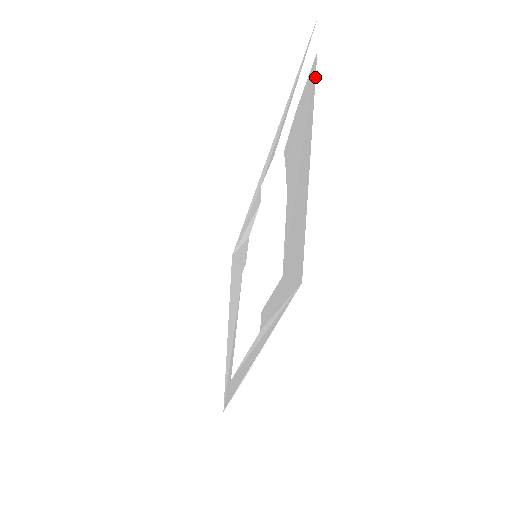
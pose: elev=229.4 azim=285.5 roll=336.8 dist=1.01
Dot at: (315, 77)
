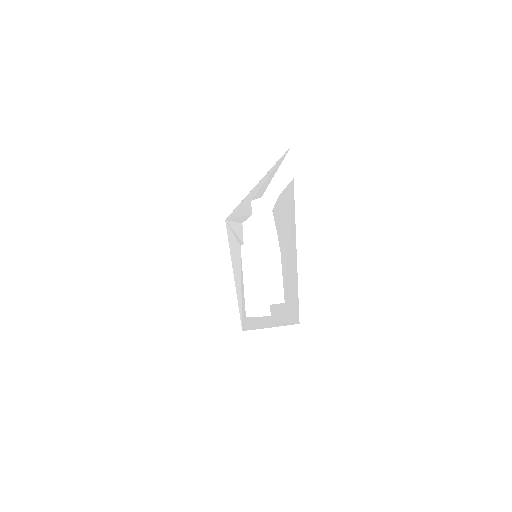
Dot at: occluded
